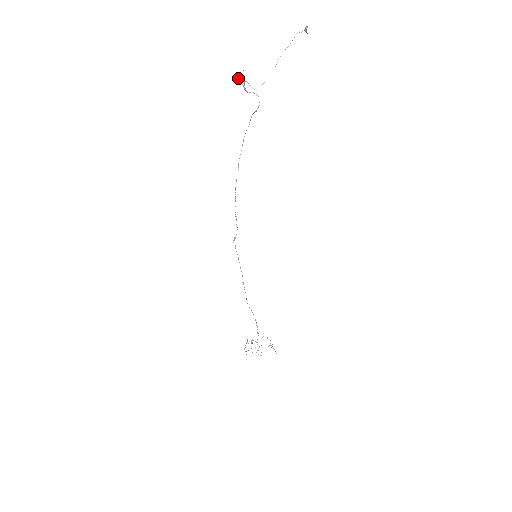
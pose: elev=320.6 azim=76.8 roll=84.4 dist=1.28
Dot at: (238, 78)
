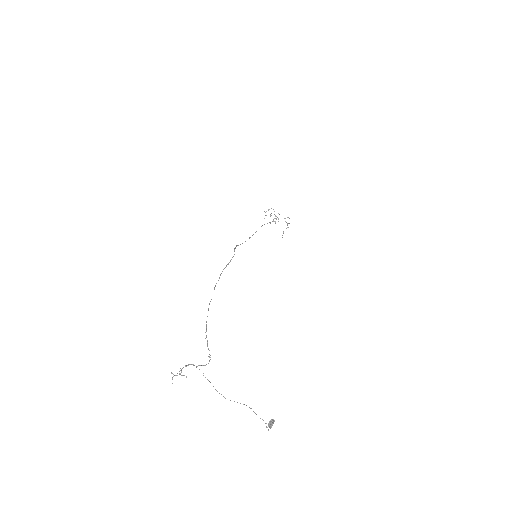
Dot at: (171, 373)
